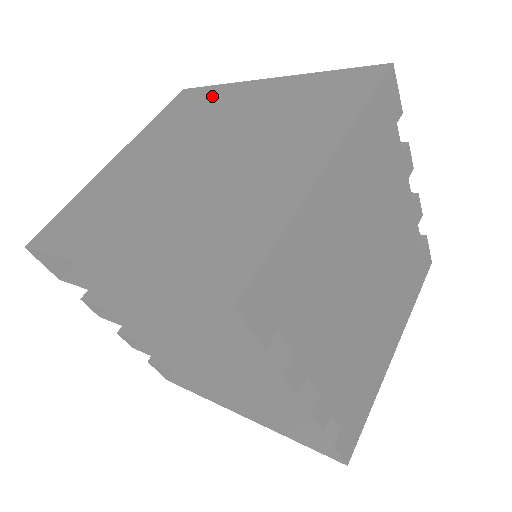
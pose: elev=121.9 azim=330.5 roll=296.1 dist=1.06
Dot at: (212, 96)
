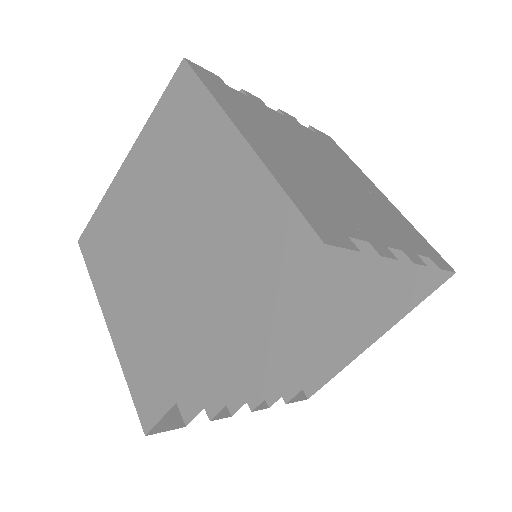
Dot at: (106, 216)
